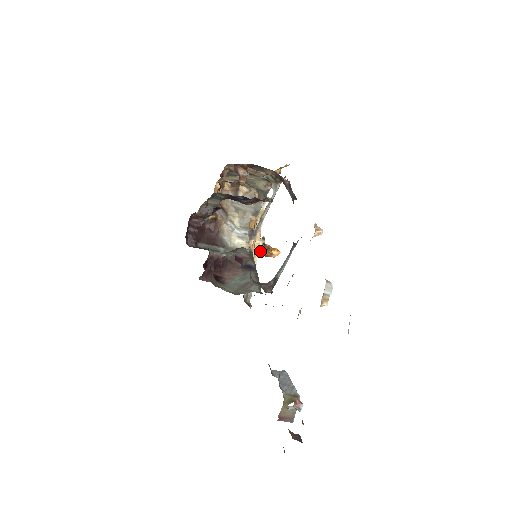
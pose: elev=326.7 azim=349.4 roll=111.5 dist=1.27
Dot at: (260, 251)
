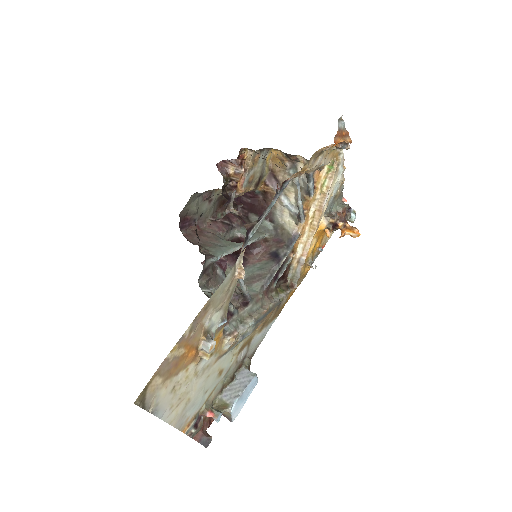
Dot at: (328, 230)
